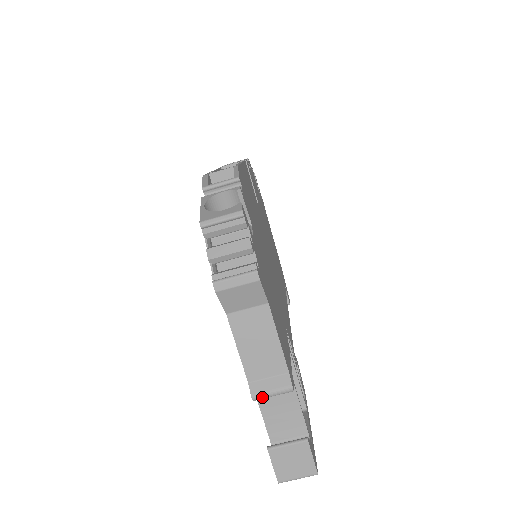
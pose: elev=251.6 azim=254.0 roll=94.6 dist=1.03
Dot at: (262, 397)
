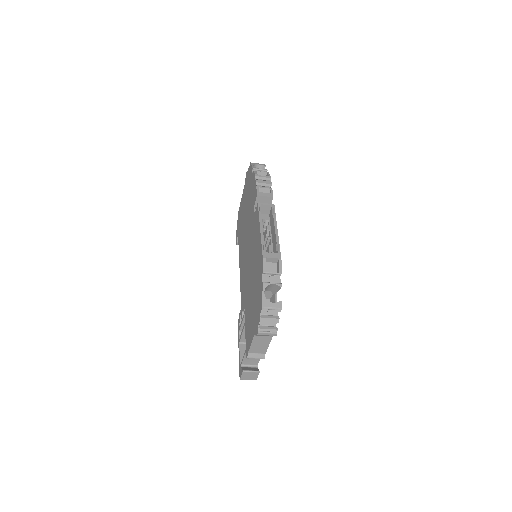
Dot at: occluded
